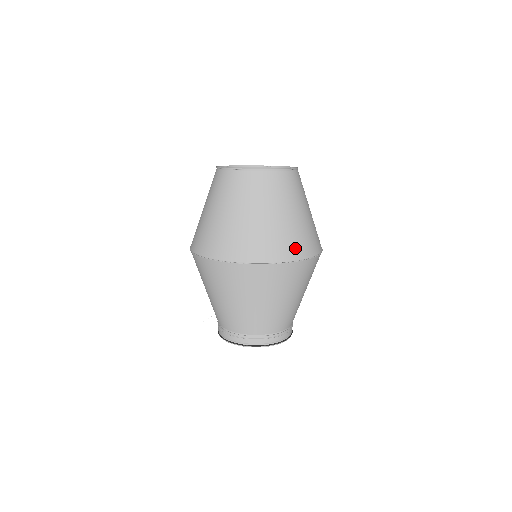
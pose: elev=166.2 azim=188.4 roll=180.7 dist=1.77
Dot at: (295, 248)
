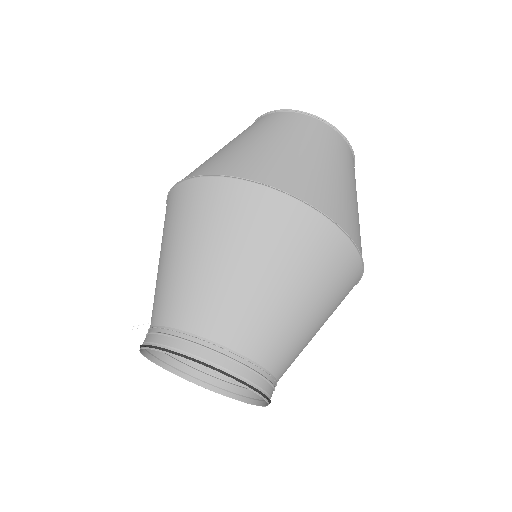
Dot at: (304, 187)
